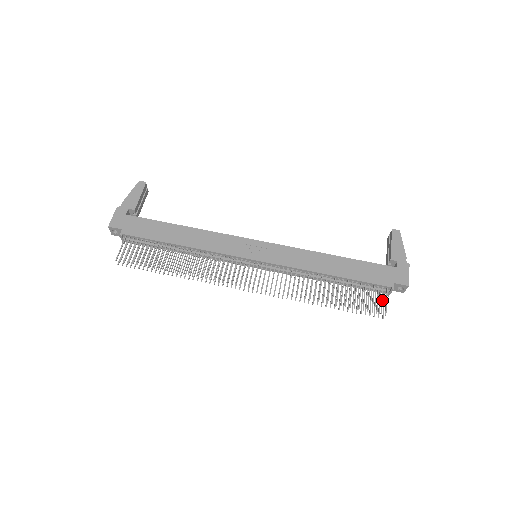
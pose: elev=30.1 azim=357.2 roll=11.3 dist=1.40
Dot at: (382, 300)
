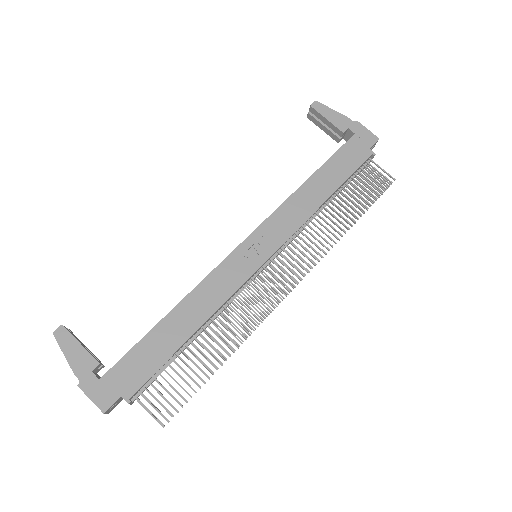
Dot at: (379, 172)
